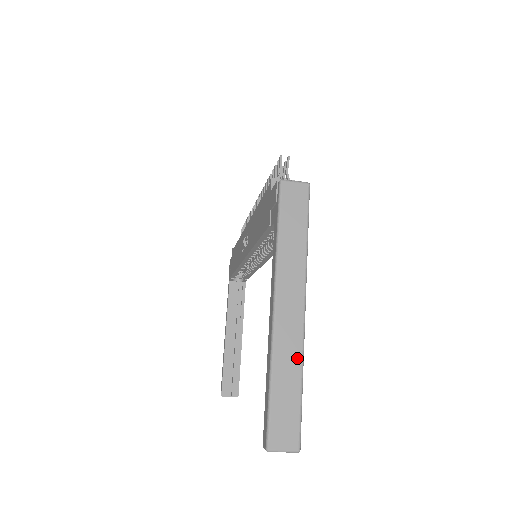
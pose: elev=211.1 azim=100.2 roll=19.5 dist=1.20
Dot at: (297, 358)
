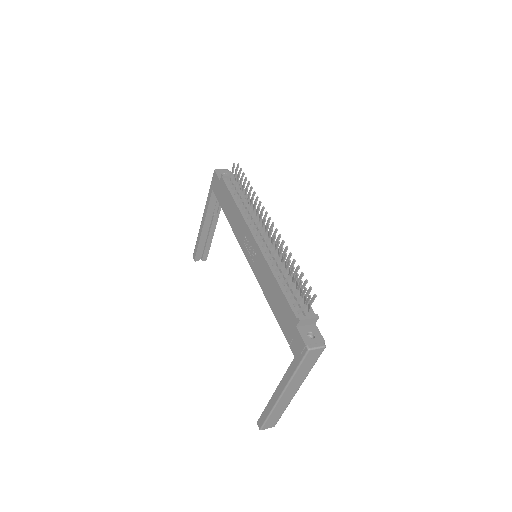
Dot at: (286, 406)
